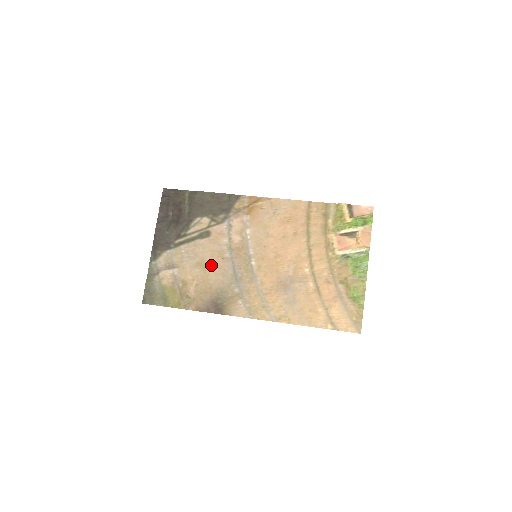
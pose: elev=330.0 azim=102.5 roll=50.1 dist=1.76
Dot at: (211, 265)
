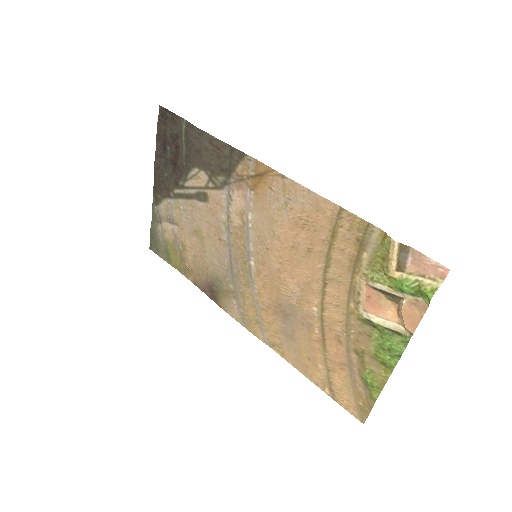
Dot at: (208, 241)
